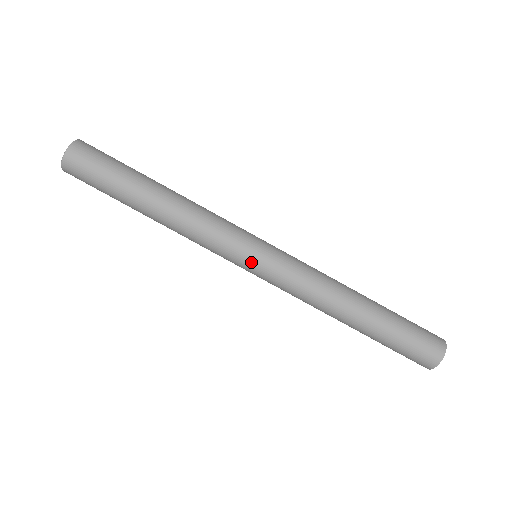
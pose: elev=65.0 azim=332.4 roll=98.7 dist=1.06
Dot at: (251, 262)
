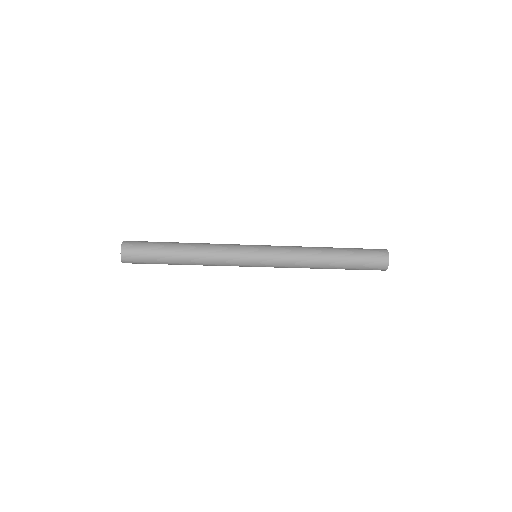
Dot at: (256, 255)
